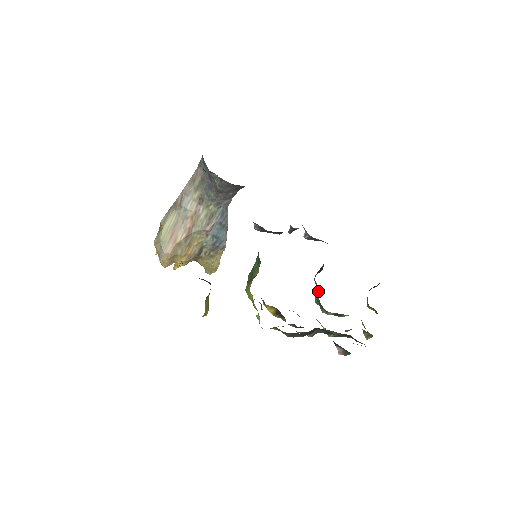
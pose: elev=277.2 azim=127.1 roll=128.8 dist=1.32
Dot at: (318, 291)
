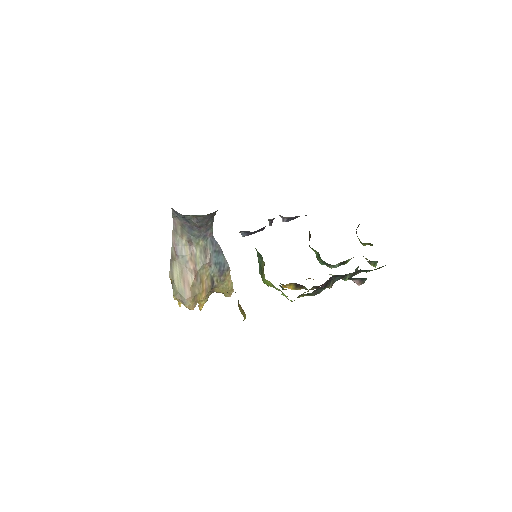
Dot at: (318, 254)
